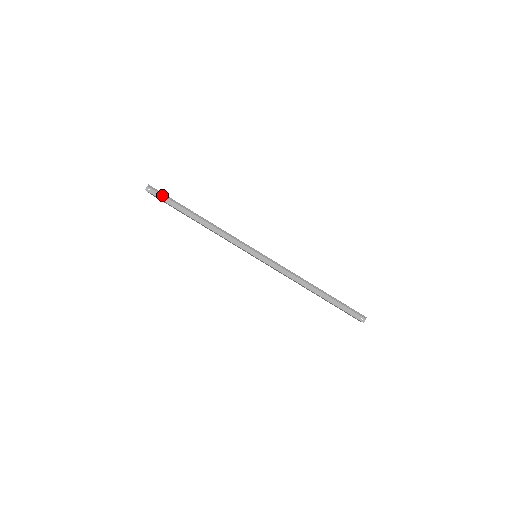
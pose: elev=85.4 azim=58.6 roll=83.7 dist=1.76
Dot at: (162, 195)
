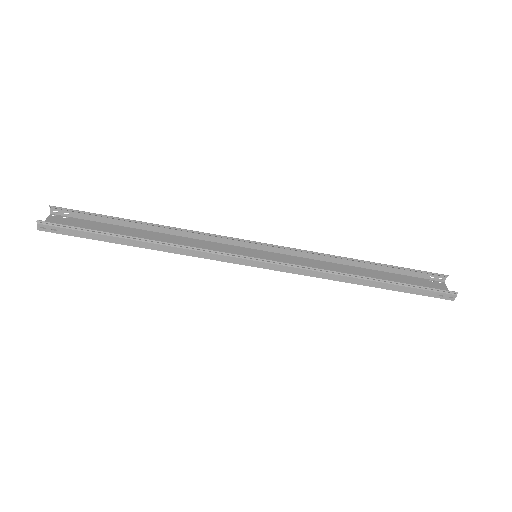
Dot at: (67, 229)
